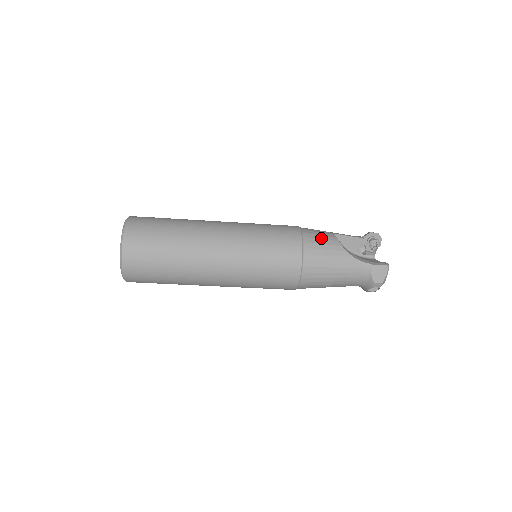
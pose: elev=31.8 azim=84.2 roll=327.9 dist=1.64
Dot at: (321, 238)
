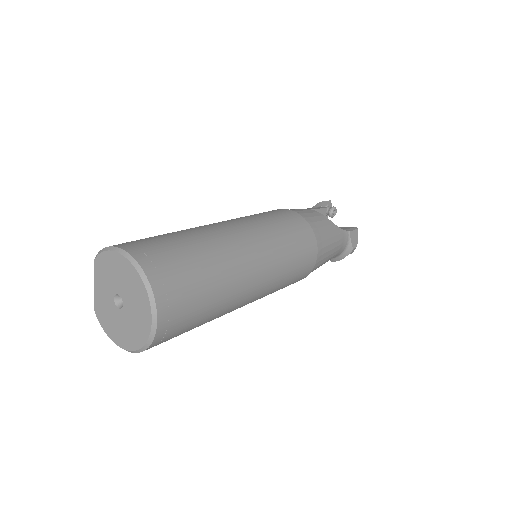
Dot at: (313, 215)
